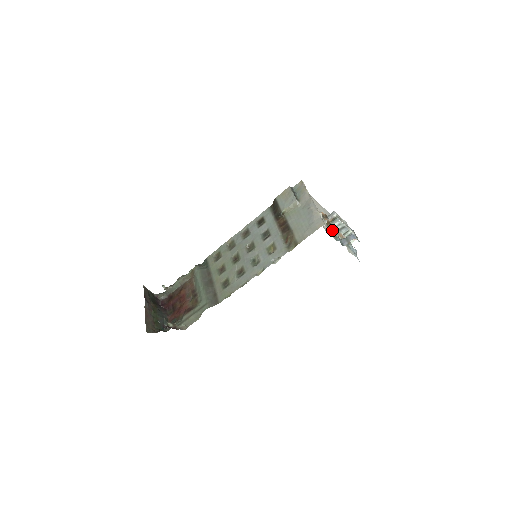
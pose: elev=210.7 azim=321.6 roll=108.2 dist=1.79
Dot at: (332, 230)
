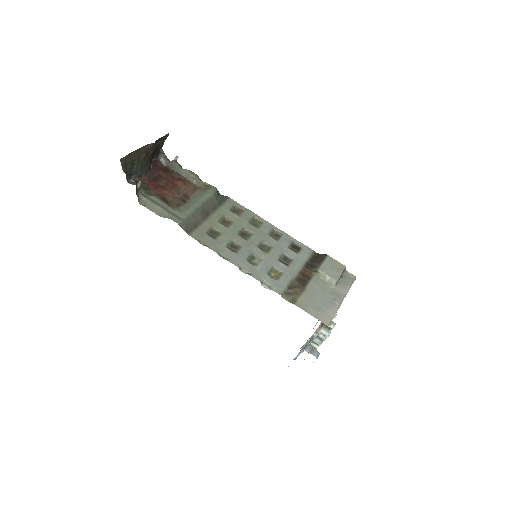
Dot at: (317, 331)
